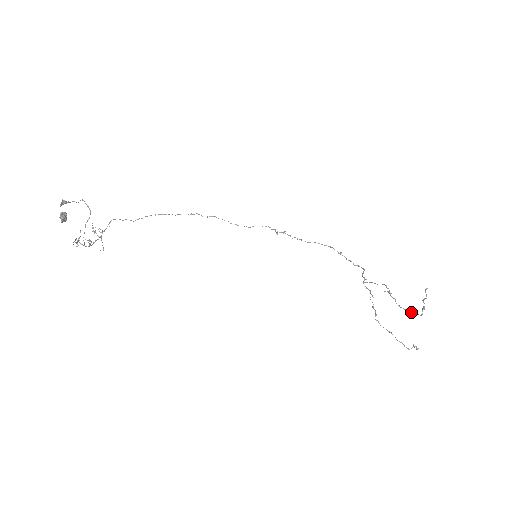
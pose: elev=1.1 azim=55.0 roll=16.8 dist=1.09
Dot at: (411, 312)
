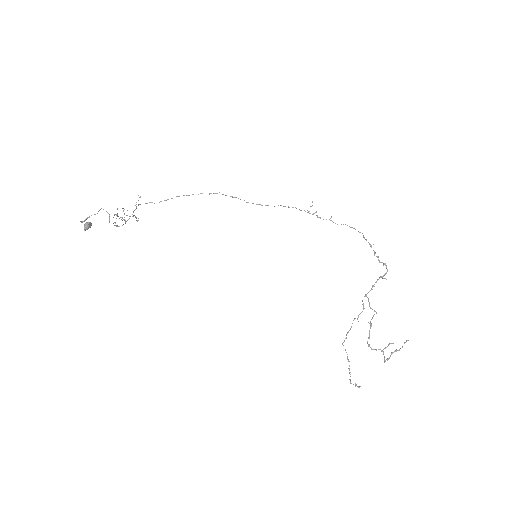
Dot at: (381, 351)
